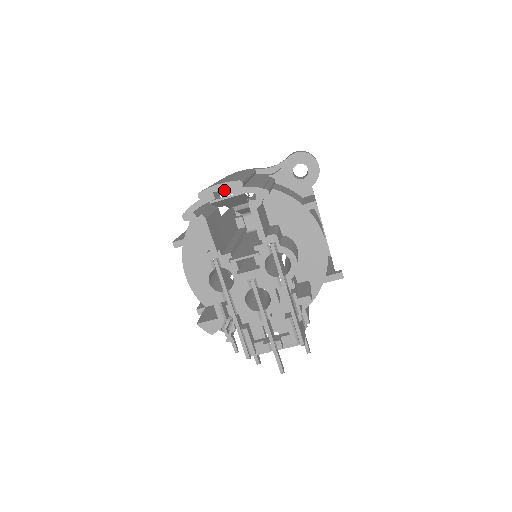
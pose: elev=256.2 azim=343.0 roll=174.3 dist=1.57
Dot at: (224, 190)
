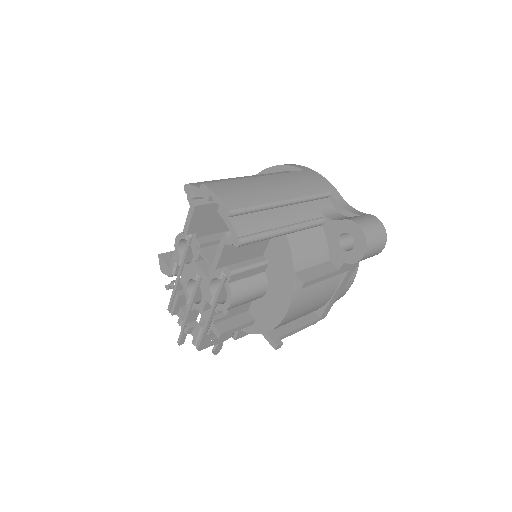
Dot at: occluded
